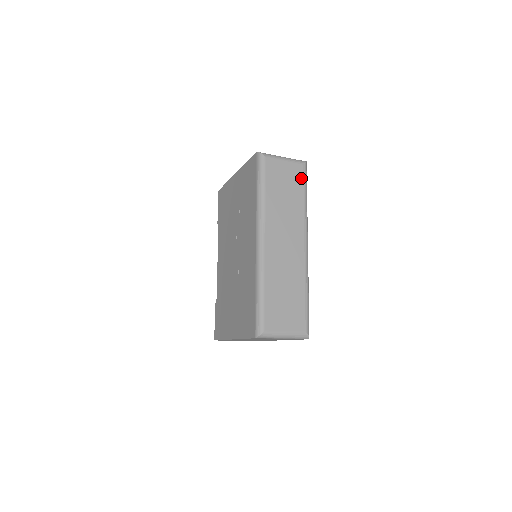
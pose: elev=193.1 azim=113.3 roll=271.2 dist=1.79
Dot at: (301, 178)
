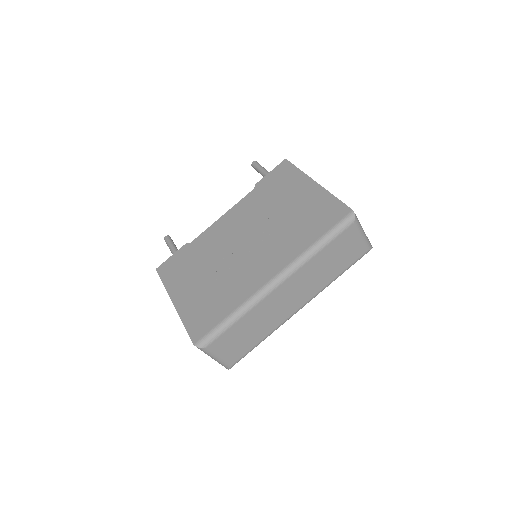
Dot at: (355, 259)
